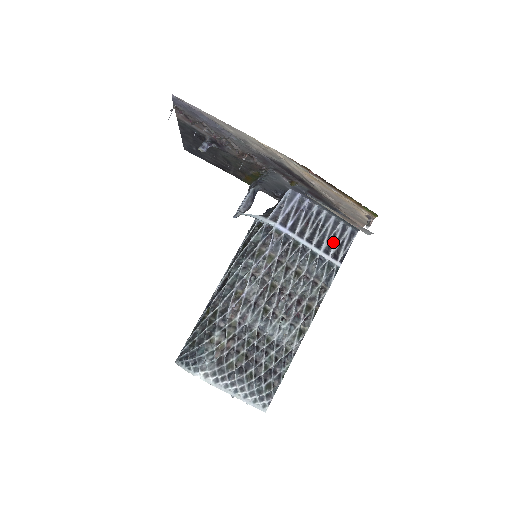
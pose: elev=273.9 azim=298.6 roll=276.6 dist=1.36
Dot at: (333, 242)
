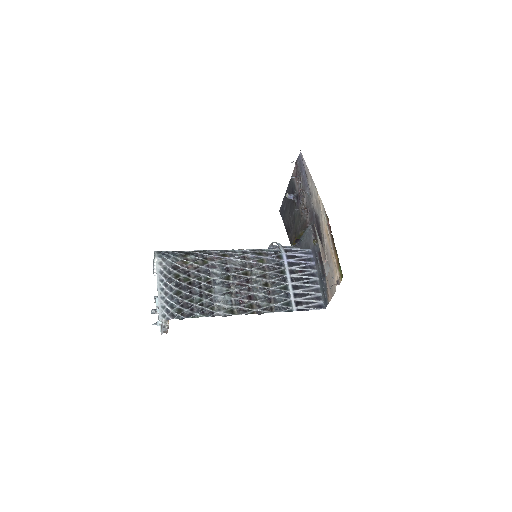
Dot at: (305, 296)
